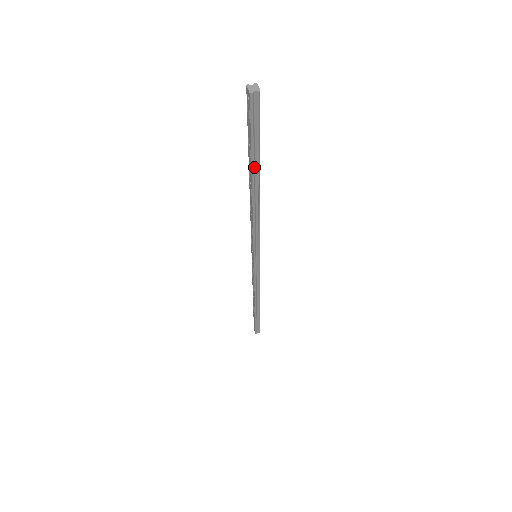
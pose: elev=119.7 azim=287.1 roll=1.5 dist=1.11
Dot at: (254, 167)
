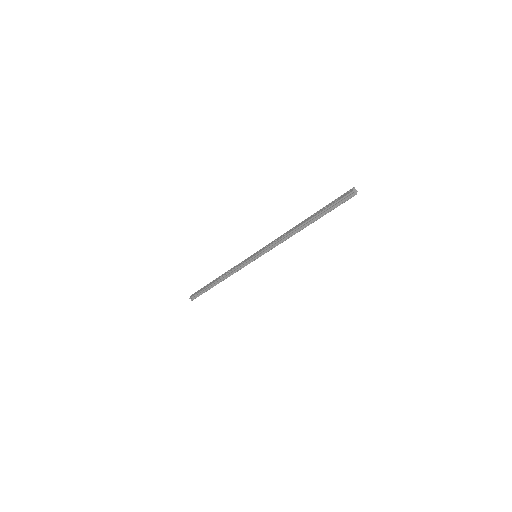
Dot at: (315, 217)
